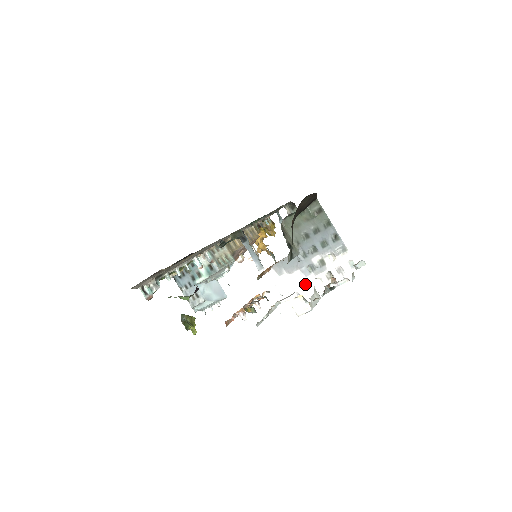
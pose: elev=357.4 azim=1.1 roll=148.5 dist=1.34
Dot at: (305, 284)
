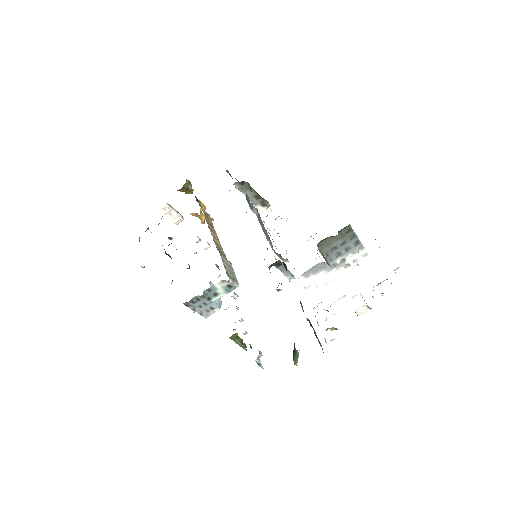
Dot at: (327, 276)
